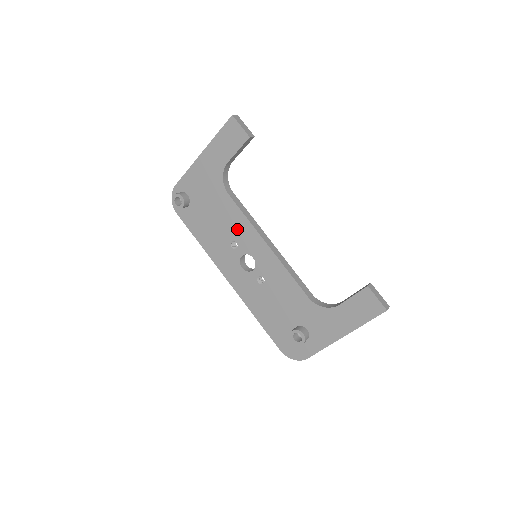
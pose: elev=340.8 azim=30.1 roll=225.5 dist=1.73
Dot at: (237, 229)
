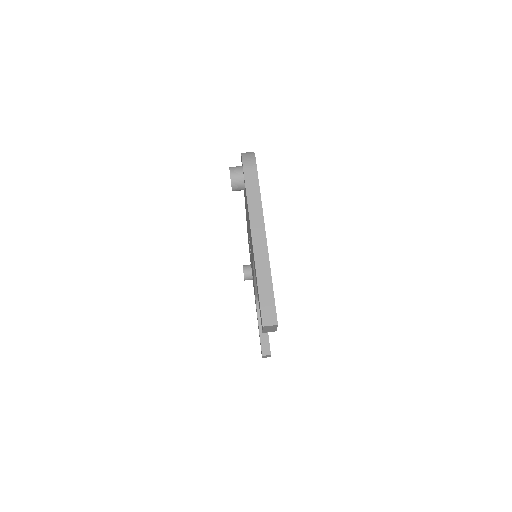
Dot at: occluded
